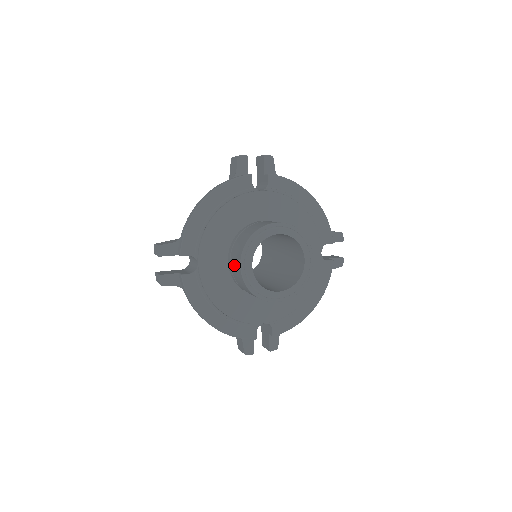
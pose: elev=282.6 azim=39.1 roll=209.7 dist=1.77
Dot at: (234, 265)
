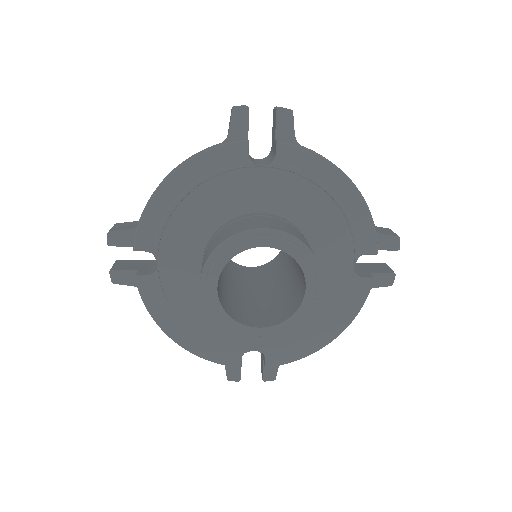
Dot at: occluded
